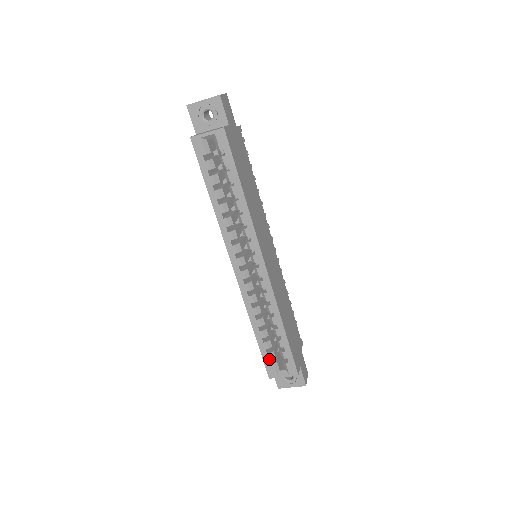
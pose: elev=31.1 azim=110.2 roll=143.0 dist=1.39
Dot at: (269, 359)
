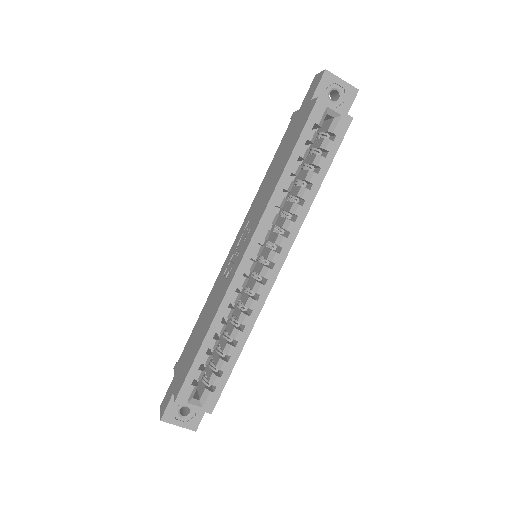
Dot at: (195, 377)
